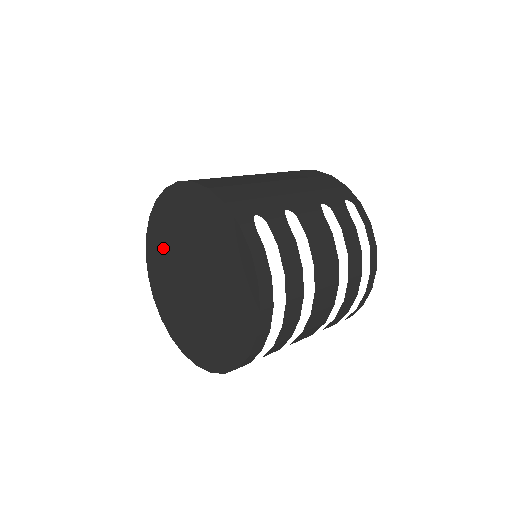
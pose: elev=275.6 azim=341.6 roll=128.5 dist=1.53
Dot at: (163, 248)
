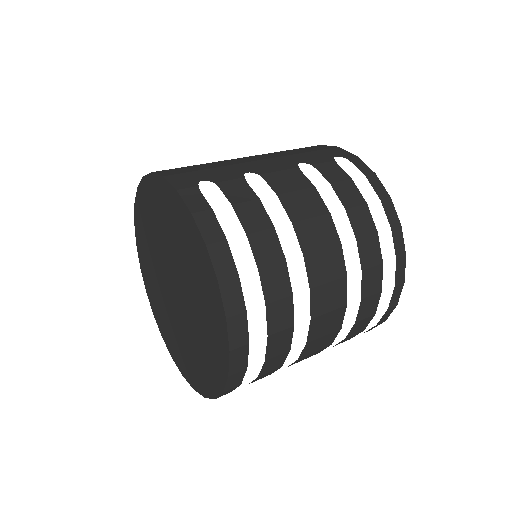
Dot at: (151, 271)
